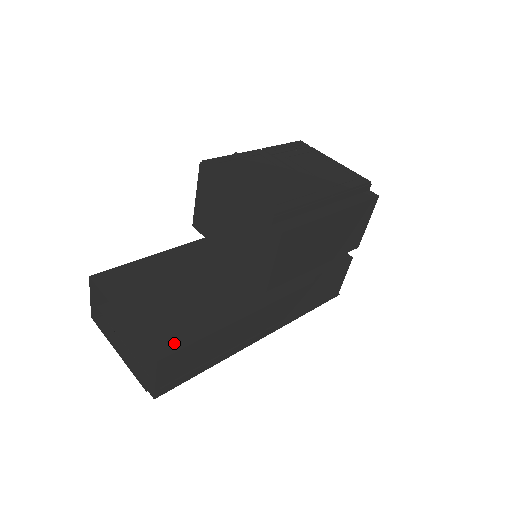
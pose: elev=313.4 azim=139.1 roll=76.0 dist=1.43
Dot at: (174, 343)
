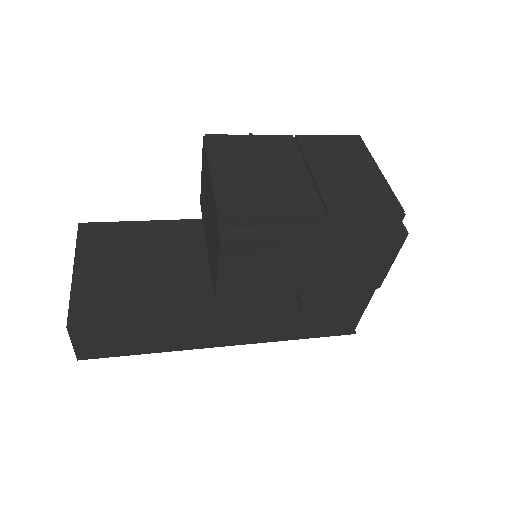
Dot at: (96, 316)
